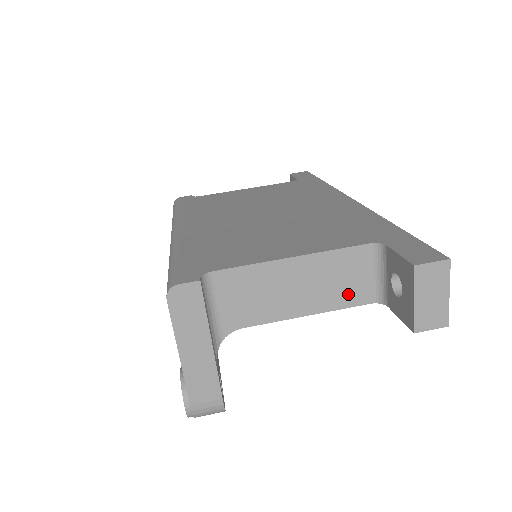
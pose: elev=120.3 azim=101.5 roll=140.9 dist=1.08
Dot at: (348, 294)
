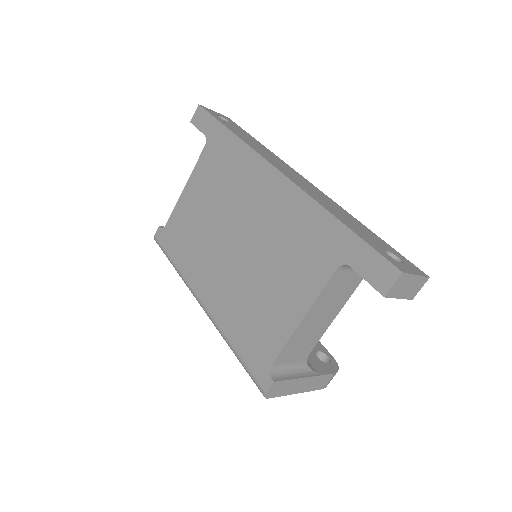
Dot at: (350, 288)
